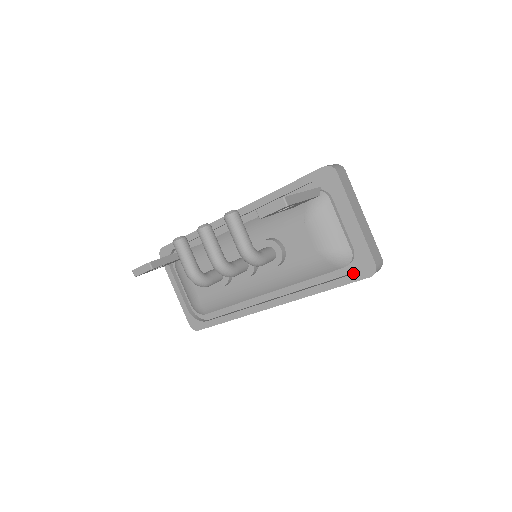
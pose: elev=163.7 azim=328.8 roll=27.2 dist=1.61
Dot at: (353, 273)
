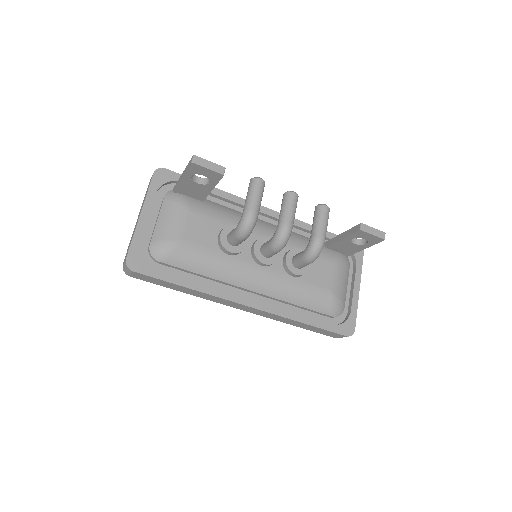
Dot at: (337, 325)
